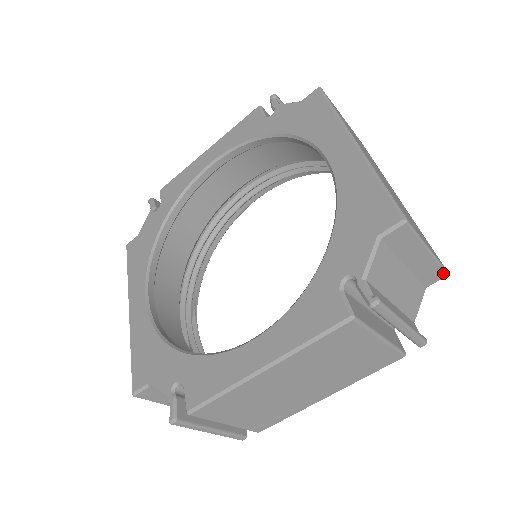
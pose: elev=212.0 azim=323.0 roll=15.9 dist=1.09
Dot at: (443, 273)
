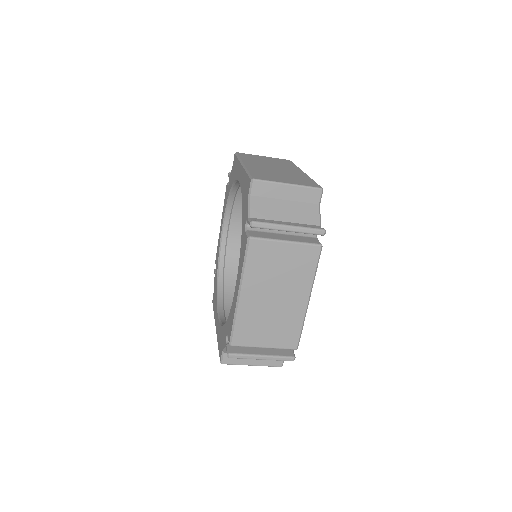
Dot at: (317, 190)
